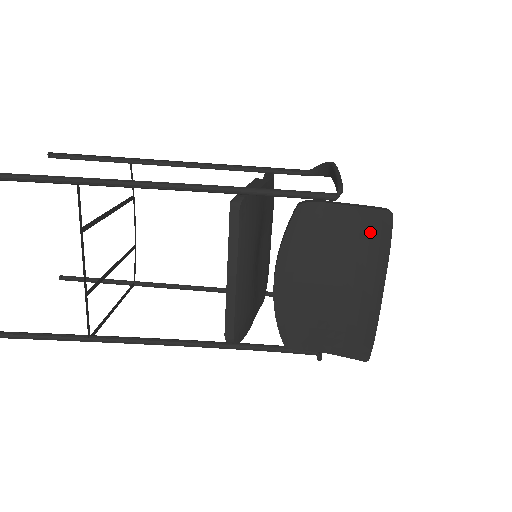
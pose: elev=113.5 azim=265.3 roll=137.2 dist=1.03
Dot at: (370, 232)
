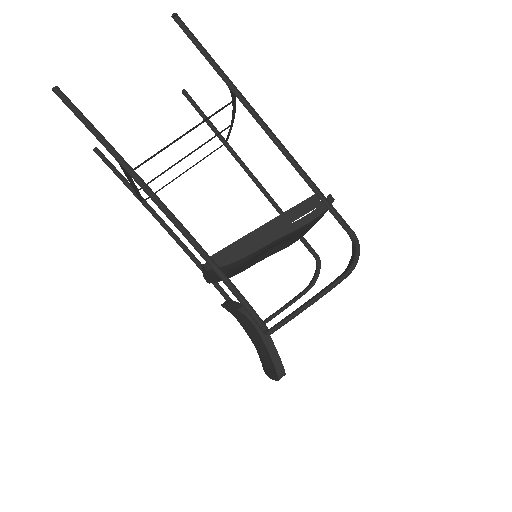
Dot at: (270, 363)
